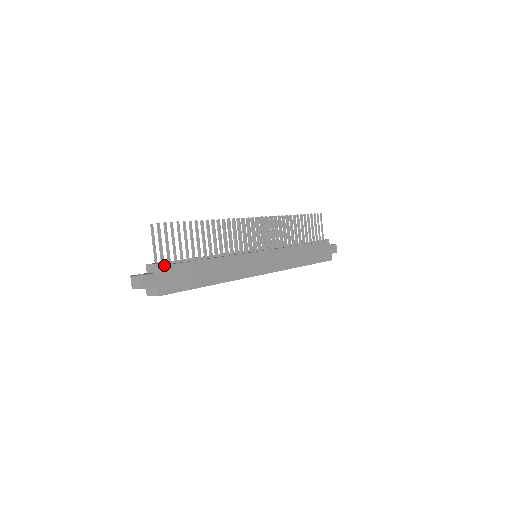
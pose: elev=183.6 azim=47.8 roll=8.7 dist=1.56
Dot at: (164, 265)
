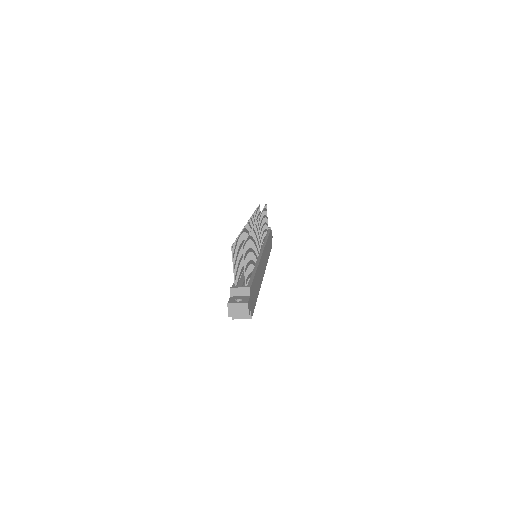
Dot at: (250, 287)
